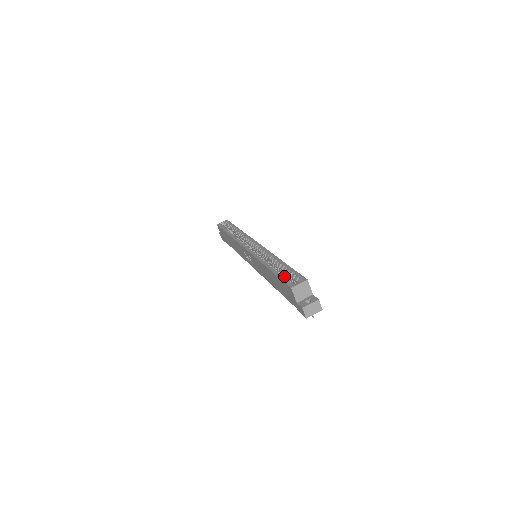
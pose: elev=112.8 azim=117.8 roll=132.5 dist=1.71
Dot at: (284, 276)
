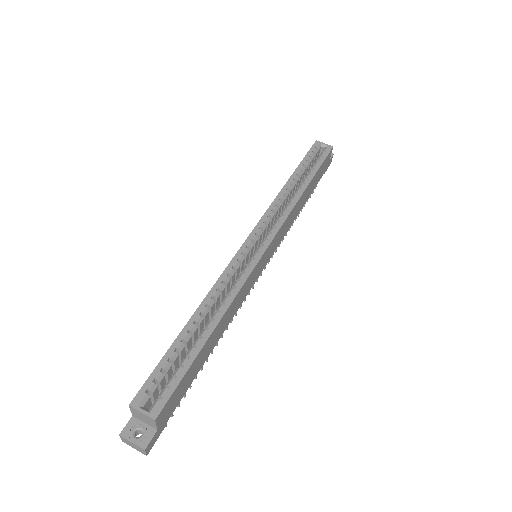
Dot at: (164, 368)
